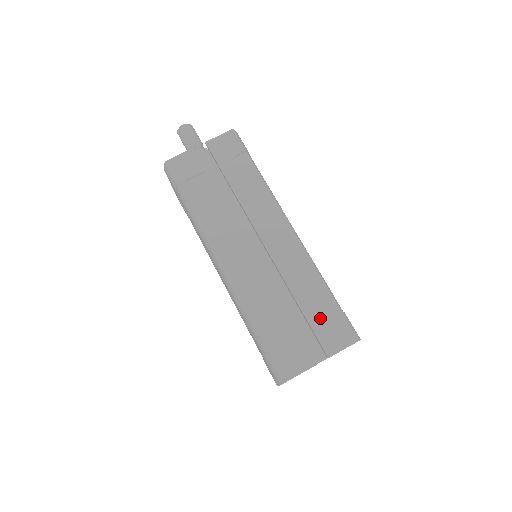
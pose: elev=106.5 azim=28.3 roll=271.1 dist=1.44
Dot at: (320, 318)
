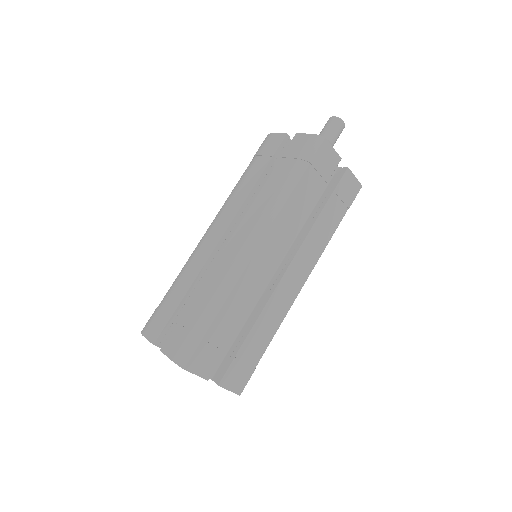
Dot at: (245, 357)
